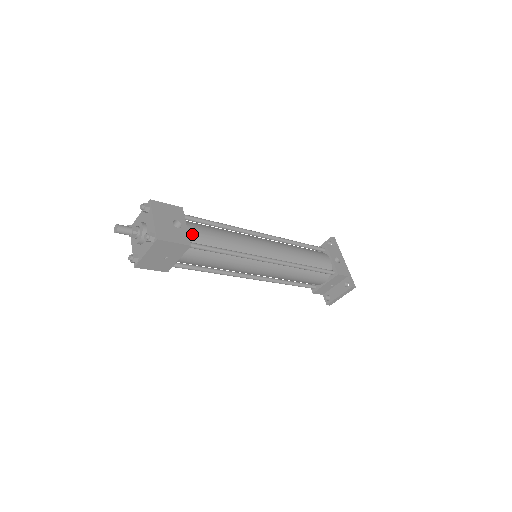
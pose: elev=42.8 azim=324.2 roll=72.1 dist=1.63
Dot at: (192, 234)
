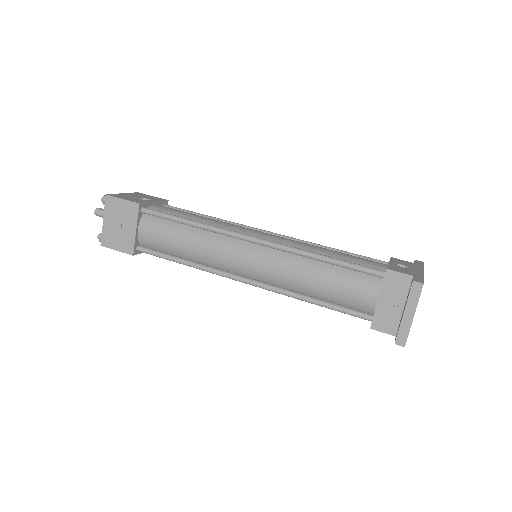
Dot at: (157, 207)
